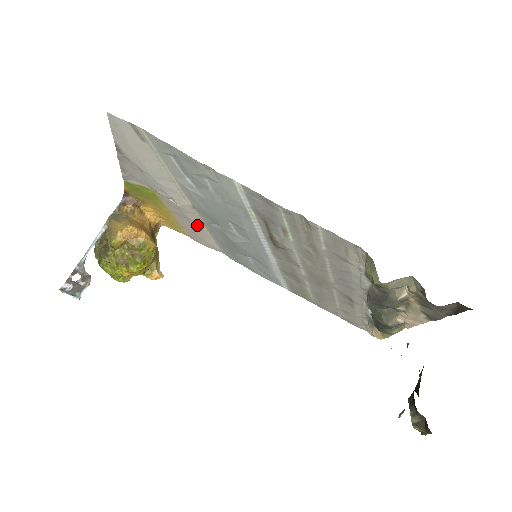
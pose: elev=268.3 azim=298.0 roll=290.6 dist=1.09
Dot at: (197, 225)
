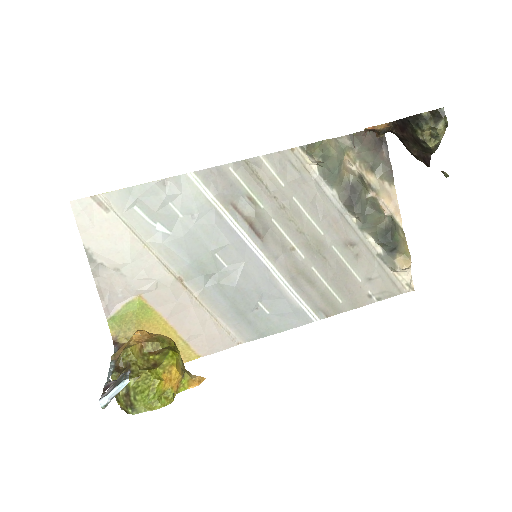
Dot at: (197, 310)
